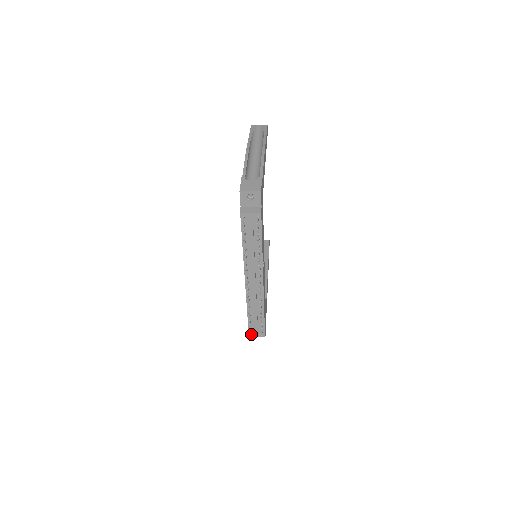
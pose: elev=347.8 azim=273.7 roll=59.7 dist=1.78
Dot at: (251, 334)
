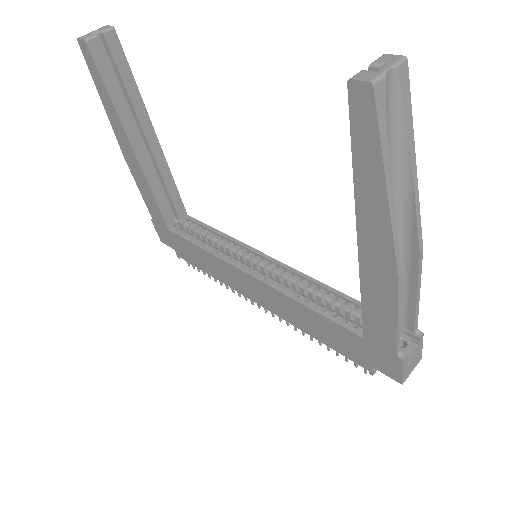
Dot at: occluded
